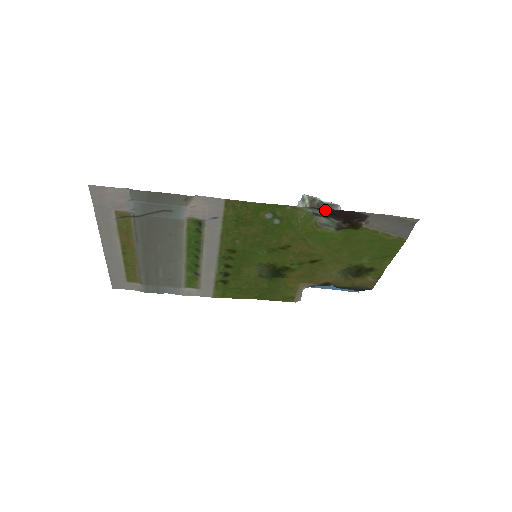
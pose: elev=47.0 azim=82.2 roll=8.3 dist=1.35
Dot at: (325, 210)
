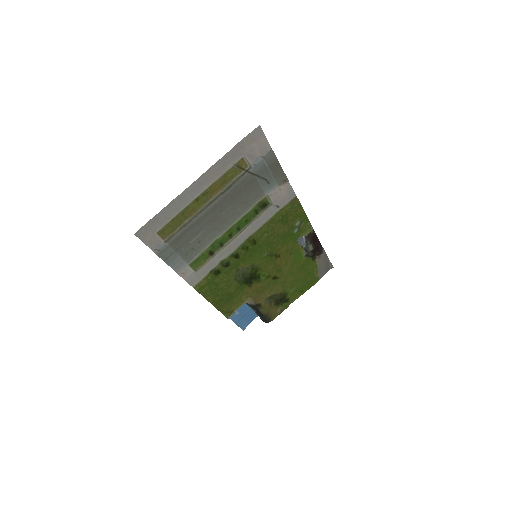
Dot at: (313, 237)
